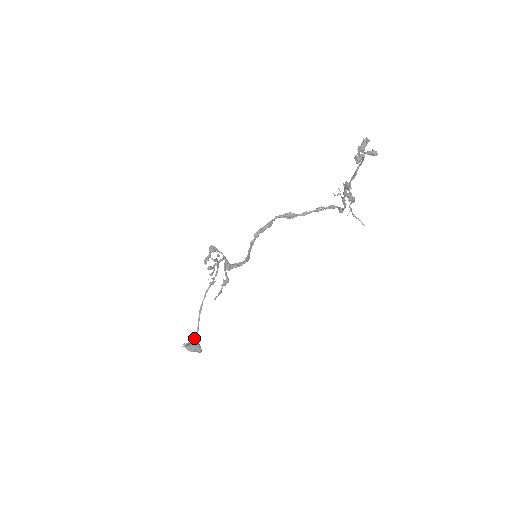
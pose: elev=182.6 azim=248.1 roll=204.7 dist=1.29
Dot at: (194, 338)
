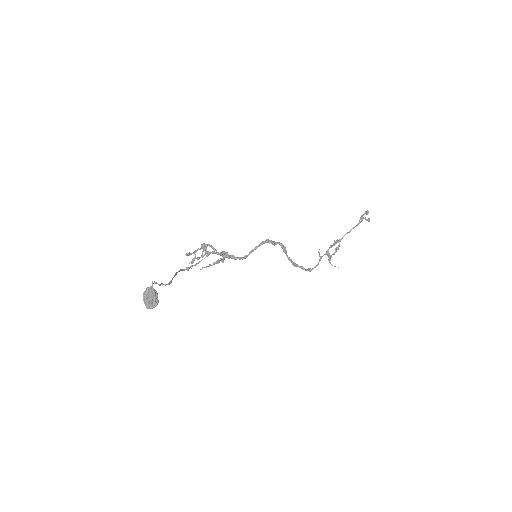
Dot at: (166, 284)
